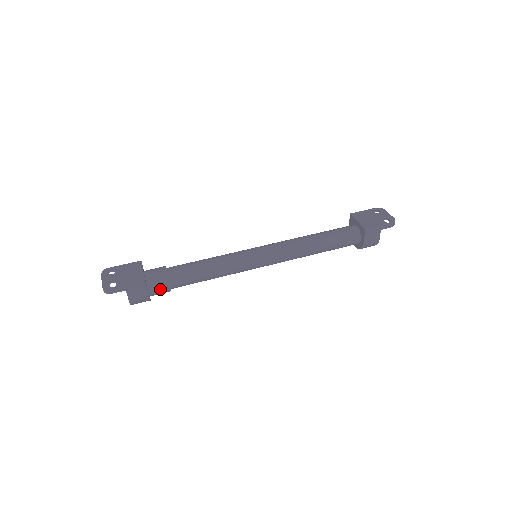
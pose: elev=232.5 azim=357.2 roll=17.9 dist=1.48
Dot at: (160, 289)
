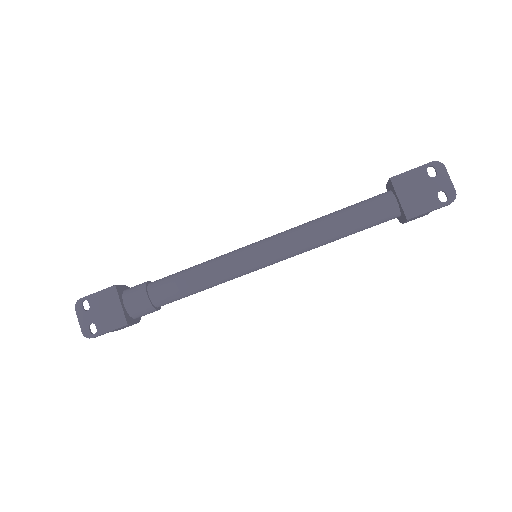
Dot at: occluded
